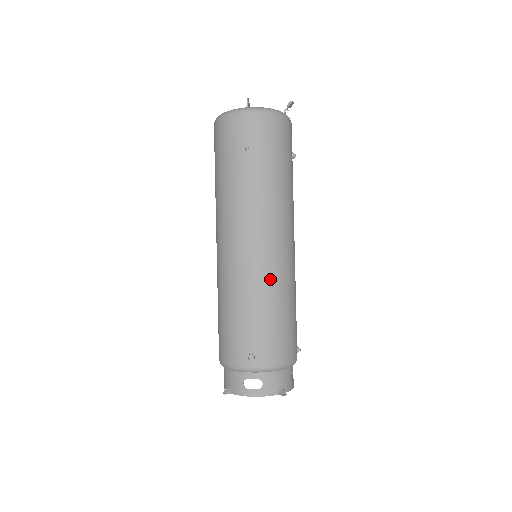
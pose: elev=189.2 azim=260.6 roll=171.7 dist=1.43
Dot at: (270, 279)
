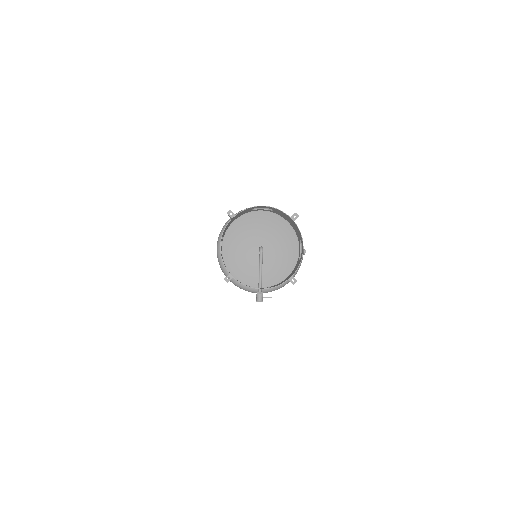
Dot at: occluded
